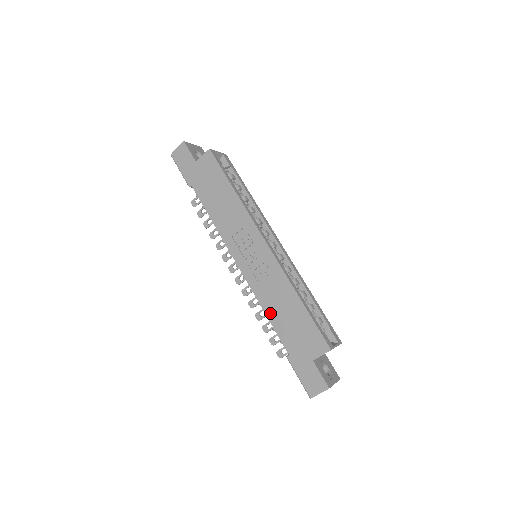
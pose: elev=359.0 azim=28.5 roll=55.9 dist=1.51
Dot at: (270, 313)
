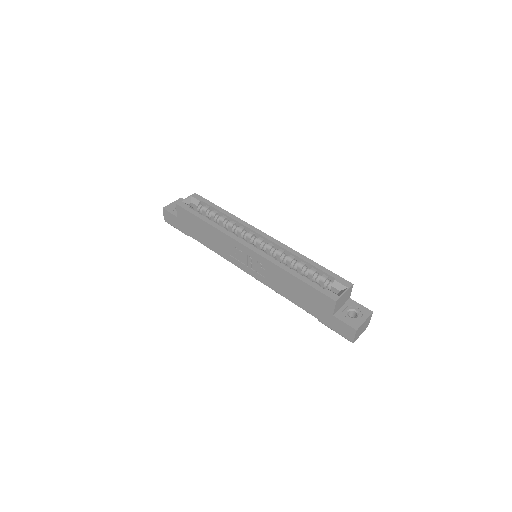
Dot at: (286, 295)
